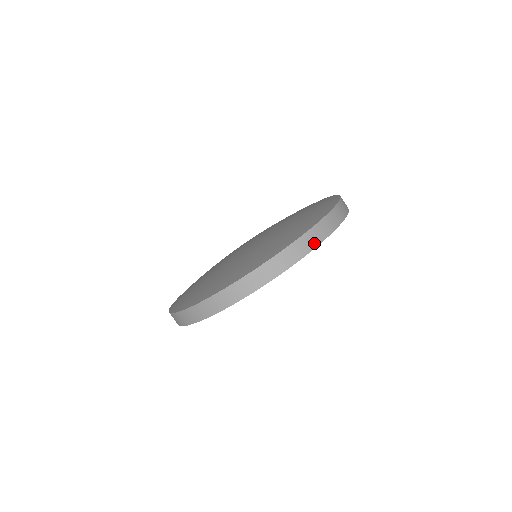
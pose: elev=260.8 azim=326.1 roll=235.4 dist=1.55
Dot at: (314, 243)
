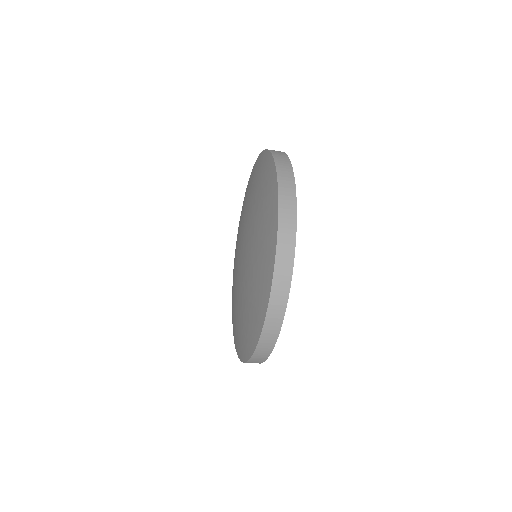
Dot at: (289, 259)
